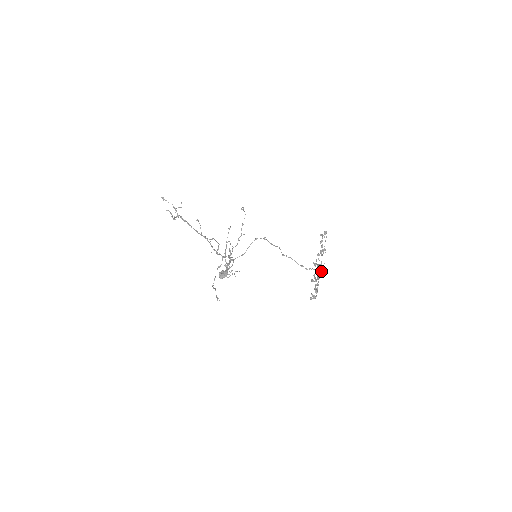
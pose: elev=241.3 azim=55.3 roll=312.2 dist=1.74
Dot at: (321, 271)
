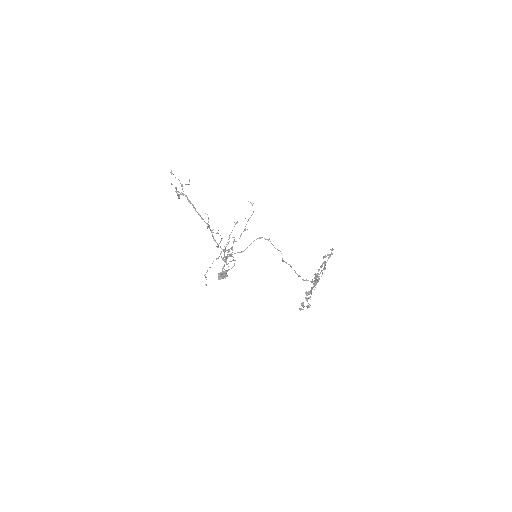
Dot at: occluded
